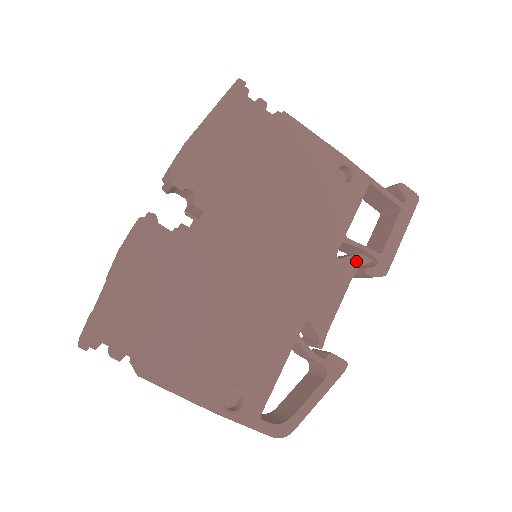
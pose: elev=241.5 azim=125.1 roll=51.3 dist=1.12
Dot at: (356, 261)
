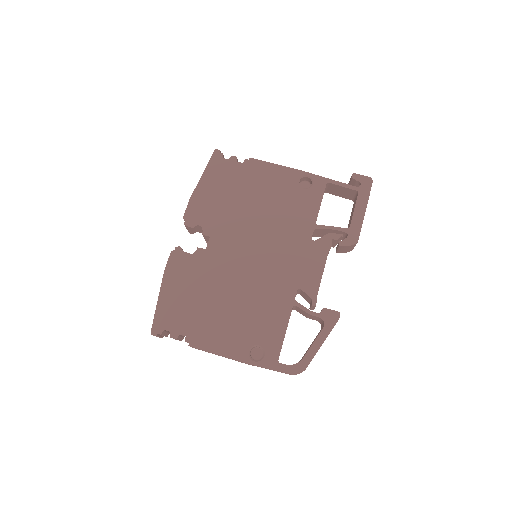
Dot at: (329, 239)
